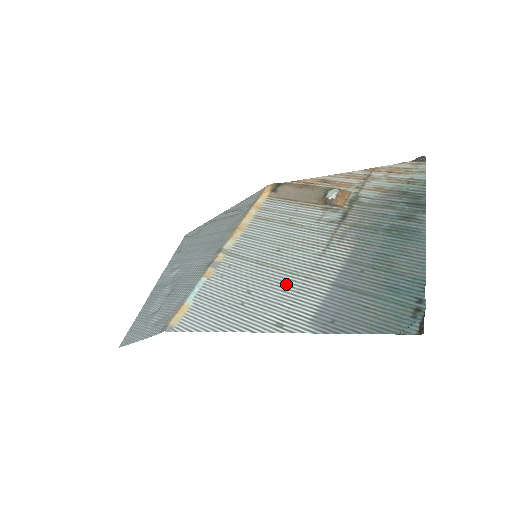
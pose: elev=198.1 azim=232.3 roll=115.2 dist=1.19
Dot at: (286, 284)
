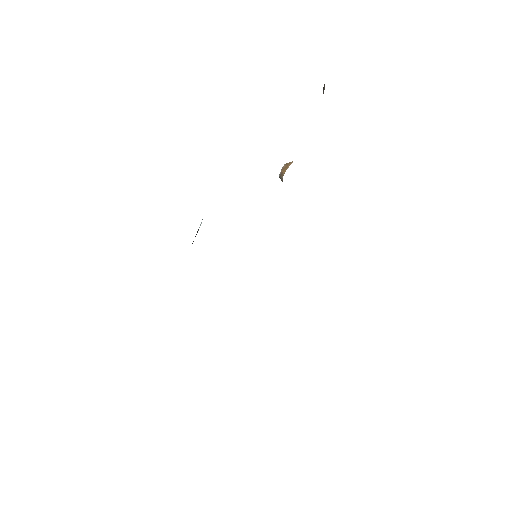
Dot at: occluded
